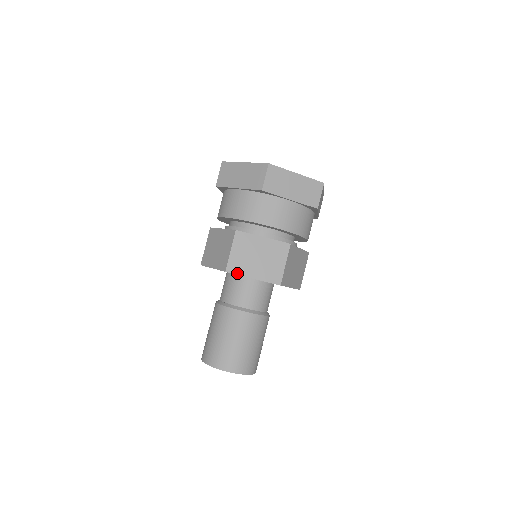
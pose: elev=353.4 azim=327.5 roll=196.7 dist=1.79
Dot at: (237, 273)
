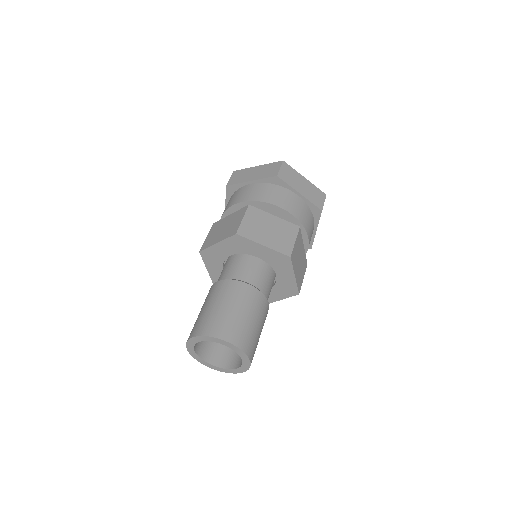
Dot at: (207, 247)
